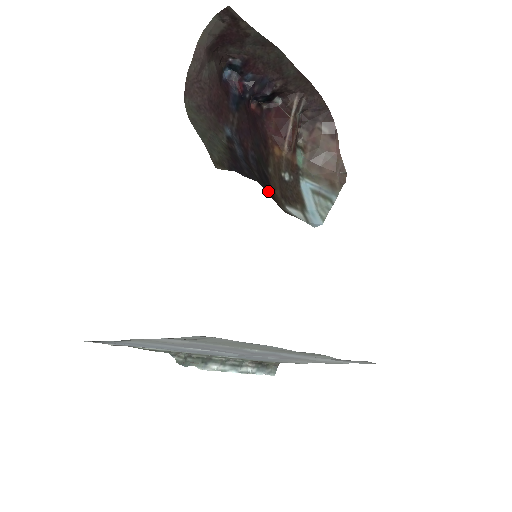
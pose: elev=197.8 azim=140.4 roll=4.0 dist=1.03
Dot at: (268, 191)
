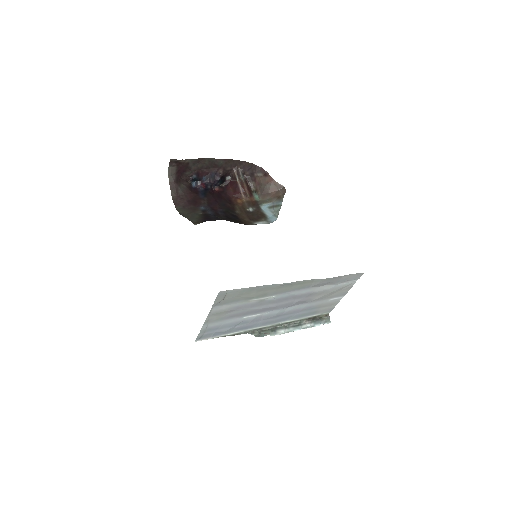
Dot at: (233, 221)
